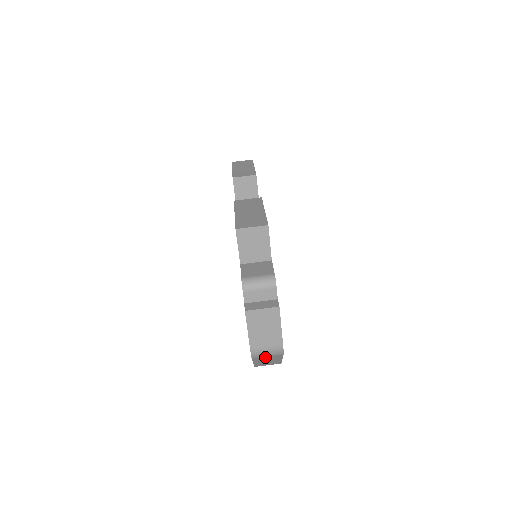
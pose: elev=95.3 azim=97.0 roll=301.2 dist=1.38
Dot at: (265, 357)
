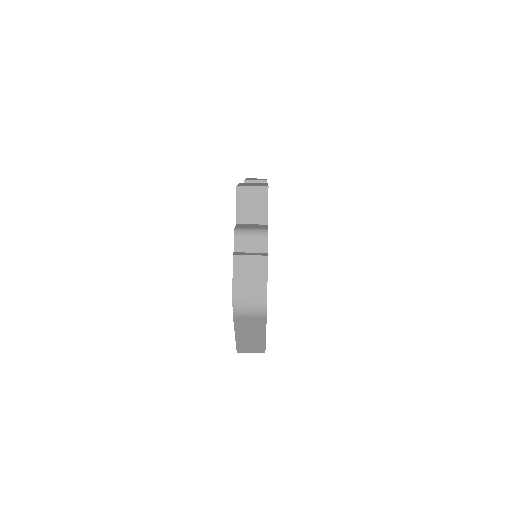
Dot at: (247, 319)
